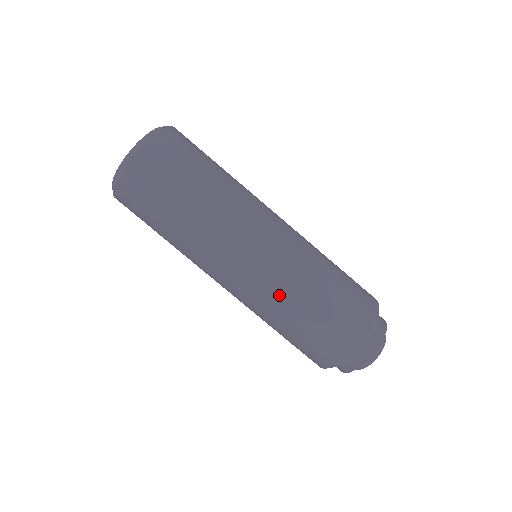
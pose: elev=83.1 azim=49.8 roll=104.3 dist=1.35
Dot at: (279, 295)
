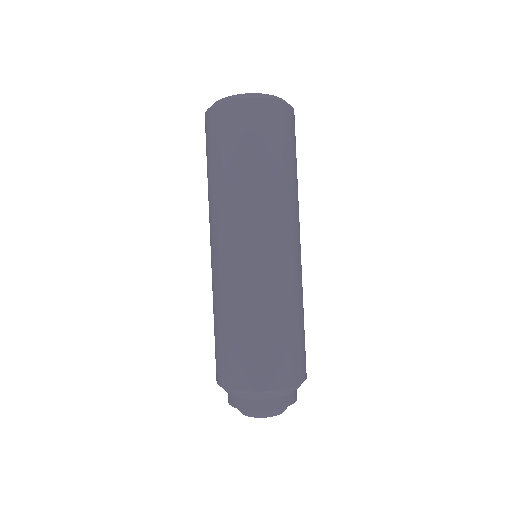
Dot at: (289, 293)
